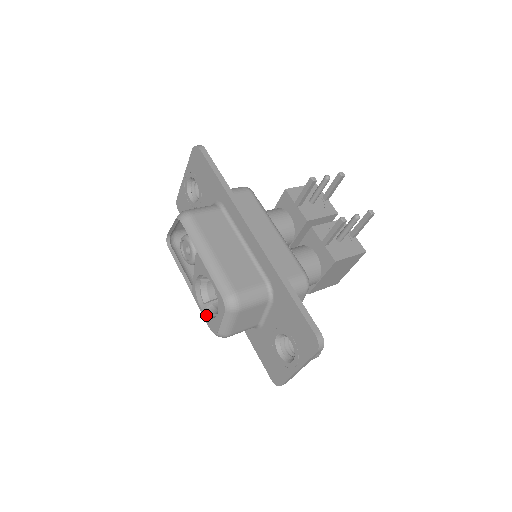
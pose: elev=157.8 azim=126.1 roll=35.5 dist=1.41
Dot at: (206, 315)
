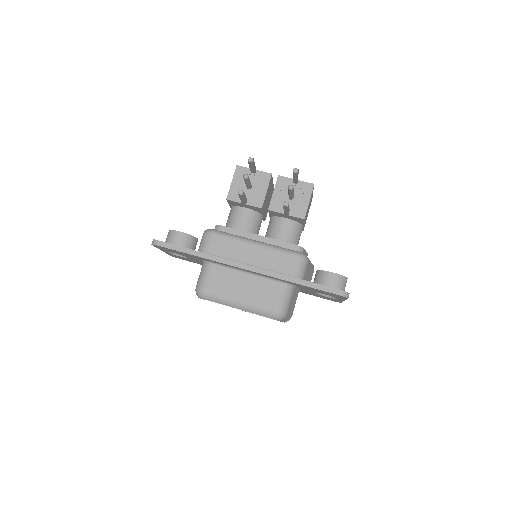
Dot at: occluded
